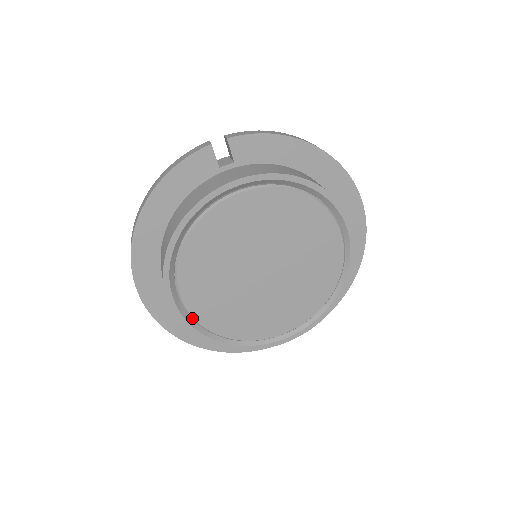
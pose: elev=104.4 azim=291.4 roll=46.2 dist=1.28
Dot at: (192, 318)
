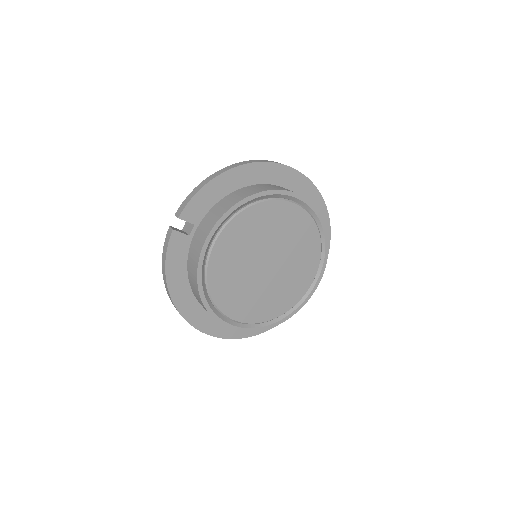
Dot at: (252, 324)
